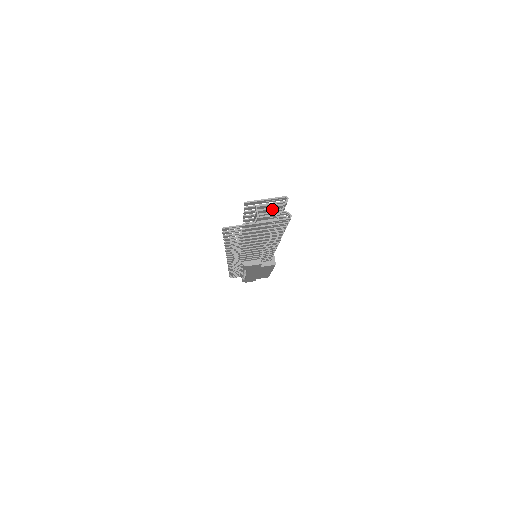
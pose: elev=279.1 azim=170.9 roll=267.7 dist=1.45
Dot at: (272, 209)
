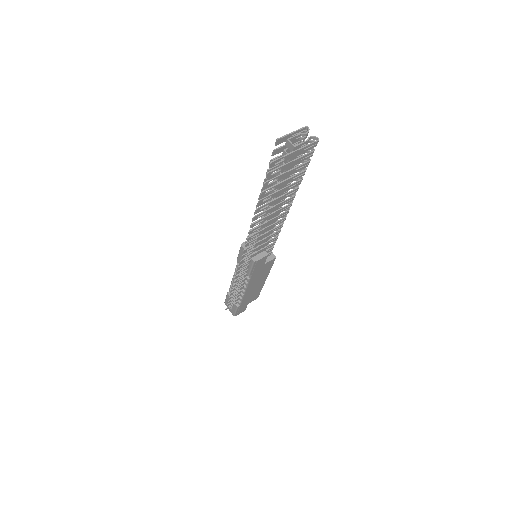
Dot at: occluded
